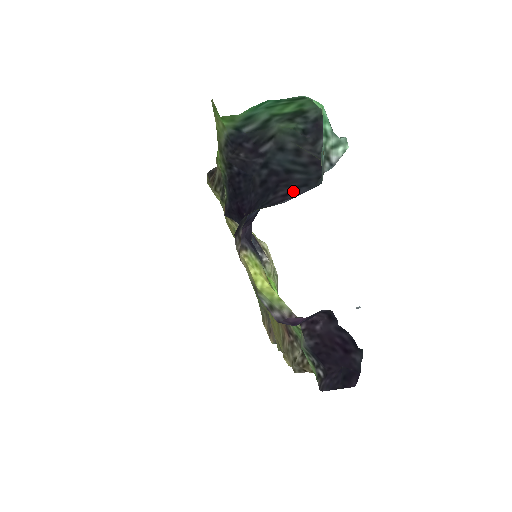
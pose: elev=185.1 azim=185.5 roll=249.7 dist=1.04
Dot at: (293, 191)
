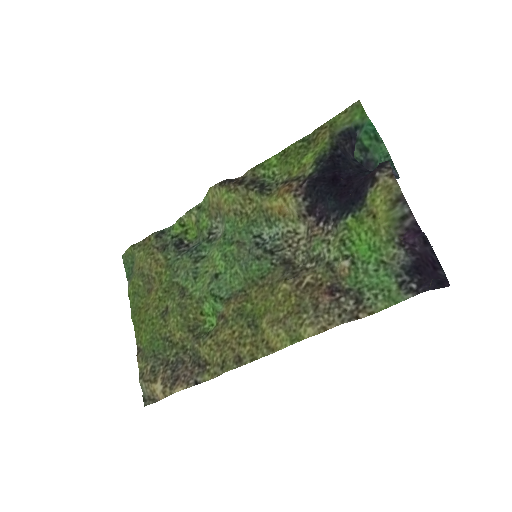
Dot at: occluded
